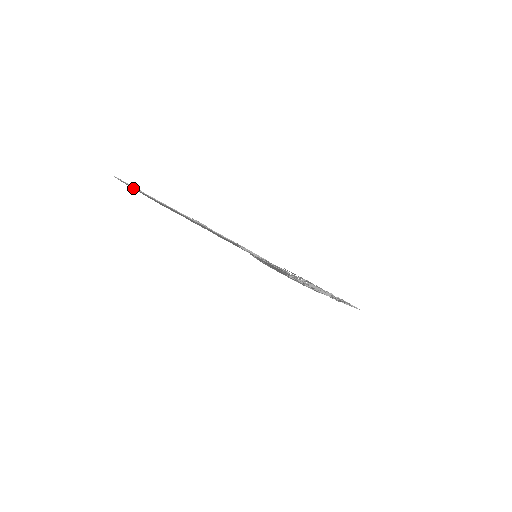
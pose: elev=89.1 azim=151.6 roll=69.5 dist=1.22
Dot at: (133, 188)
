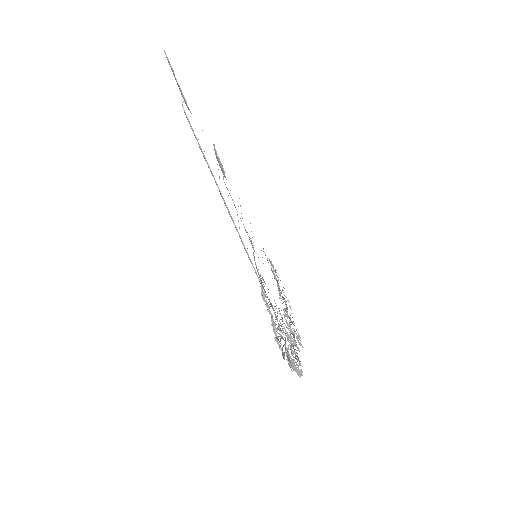
Dot at: occluded
